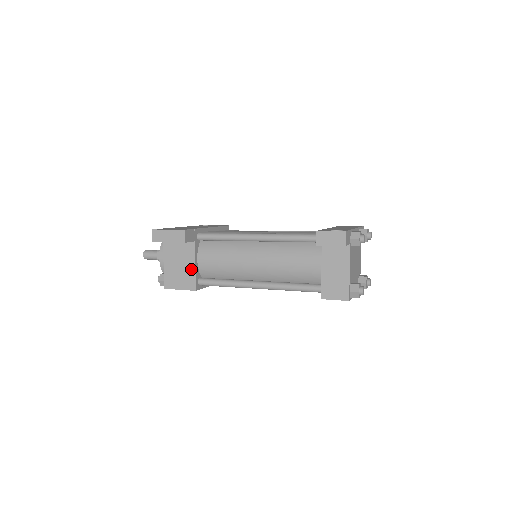
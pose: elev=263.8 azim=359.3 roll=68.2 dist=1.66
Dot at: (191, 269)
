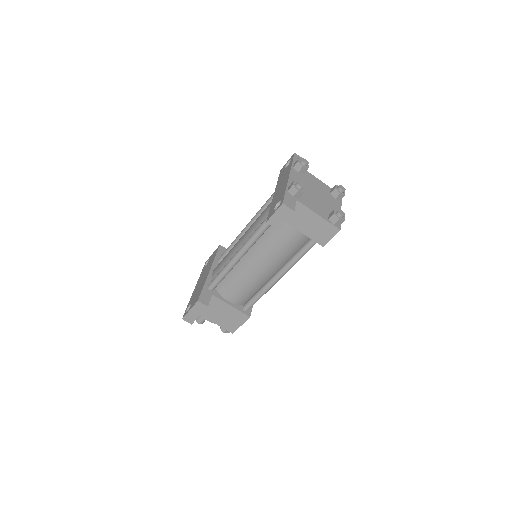
Dot at: (231, 310)
